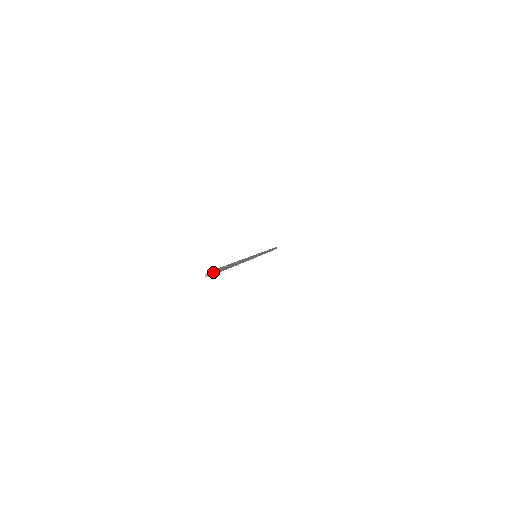
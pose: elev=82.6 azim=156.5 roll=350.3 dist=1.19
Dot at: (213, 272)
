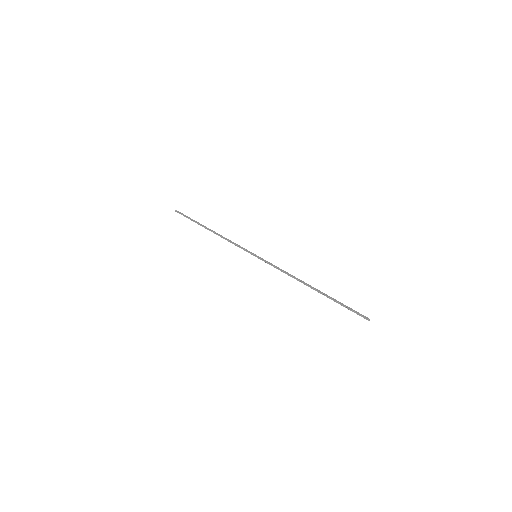
Dot at: (363, 315)
